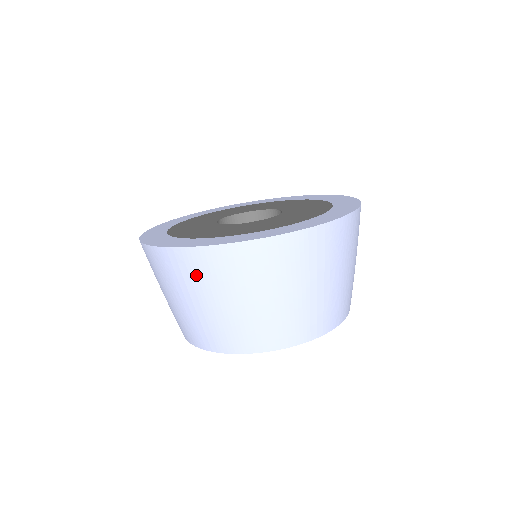
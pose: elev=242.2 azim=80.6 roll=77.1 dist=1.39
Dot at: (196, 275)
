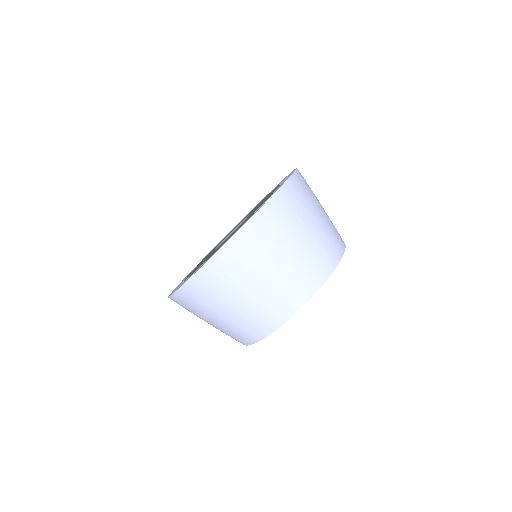
Dot at: (187, 309)
